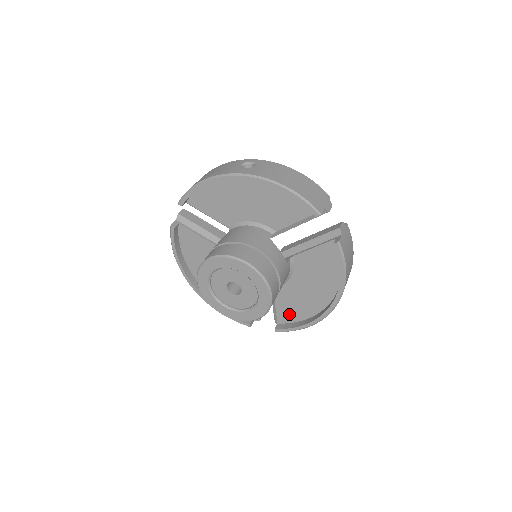
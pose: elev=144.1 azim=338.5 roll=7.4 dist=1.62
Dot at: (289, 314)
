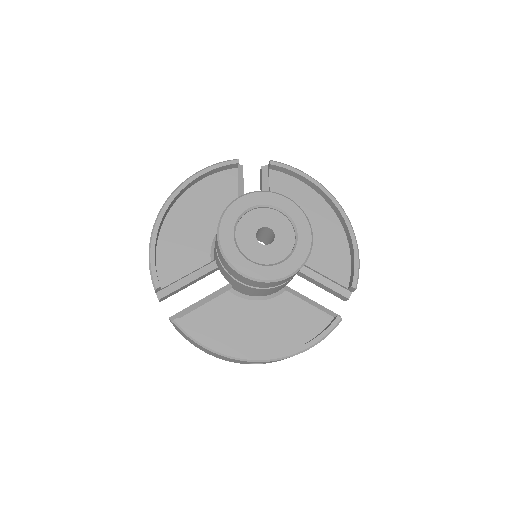
Dot at: (338, 266)
